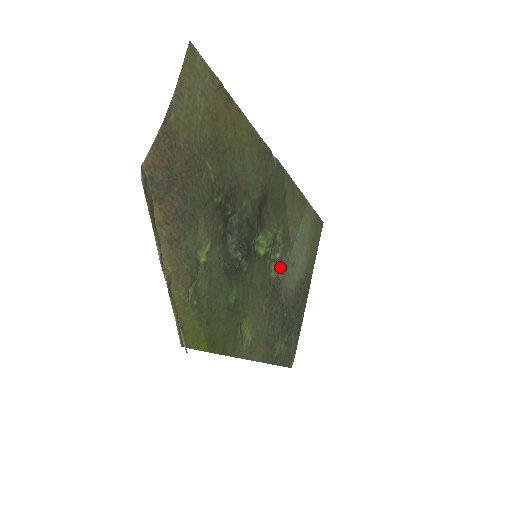
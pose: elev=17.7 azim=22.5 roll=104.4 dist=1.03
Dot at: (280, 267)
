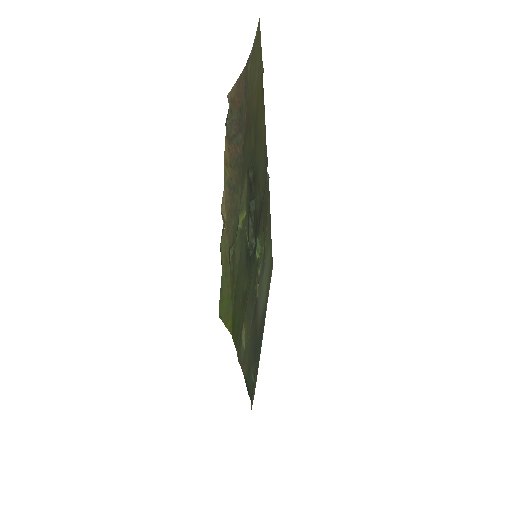
Dot at: (258, 285)
